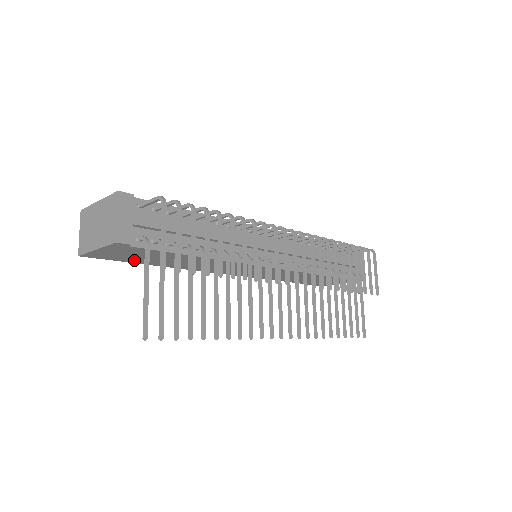
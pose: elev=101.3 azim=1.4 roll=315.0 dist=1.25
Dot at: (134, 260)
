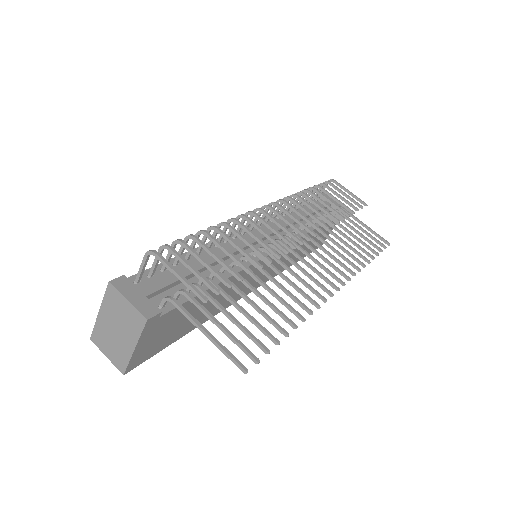
Dot at: (170, 339)
